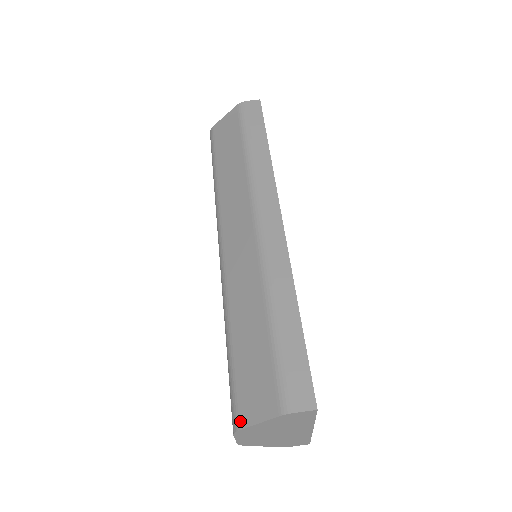
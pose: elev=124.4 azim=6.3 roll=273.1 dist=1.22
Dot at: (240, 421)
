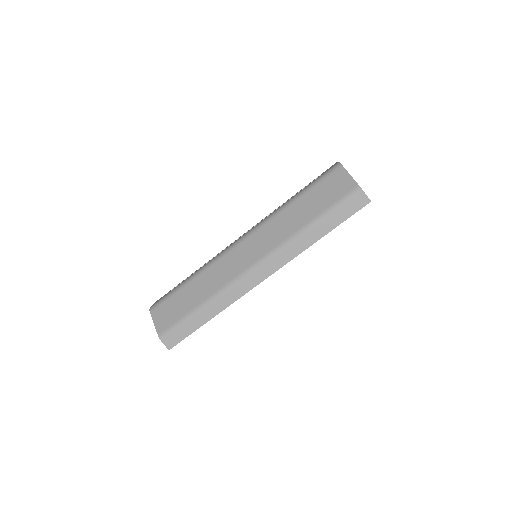
Dot at: (153, 311)
